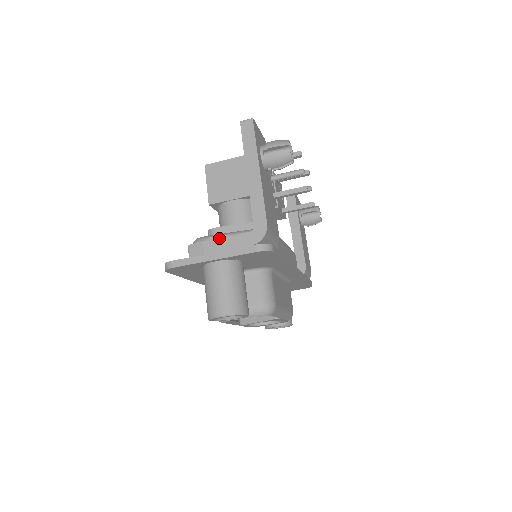
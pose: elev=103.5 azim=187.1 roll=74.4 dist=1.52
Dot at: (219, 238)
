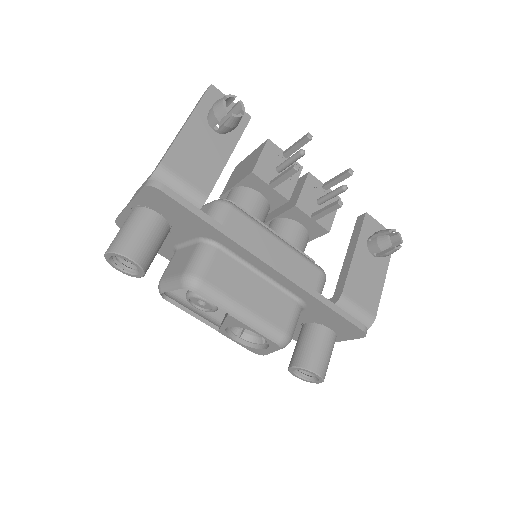
Dot at: occluded
